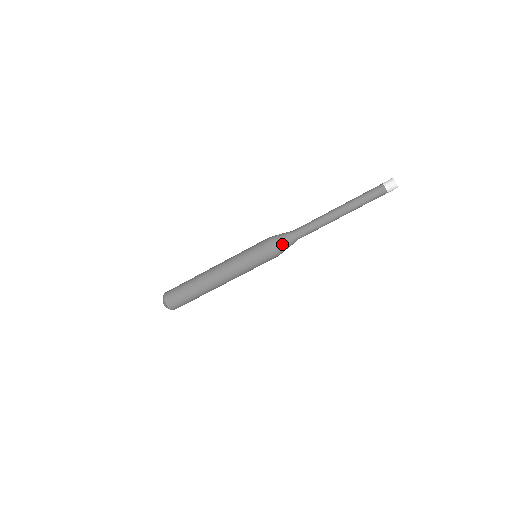
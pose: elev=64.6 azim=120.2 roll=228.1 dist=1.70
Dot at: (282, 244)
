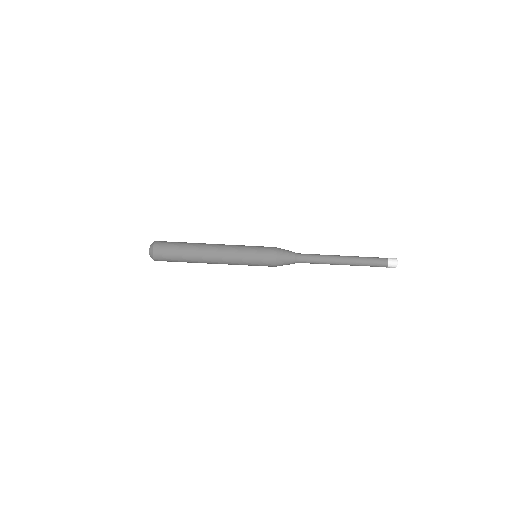
Dot at: (285, 260)
